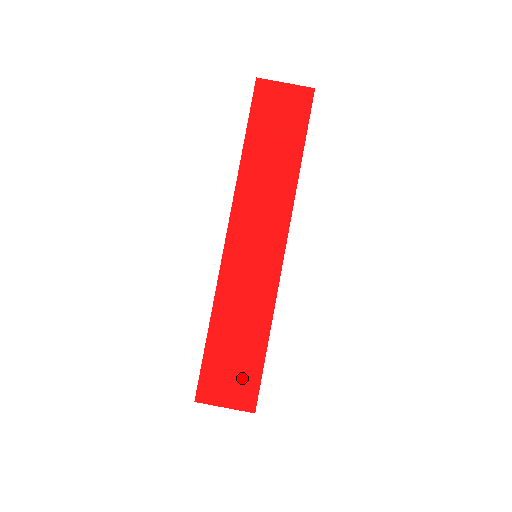
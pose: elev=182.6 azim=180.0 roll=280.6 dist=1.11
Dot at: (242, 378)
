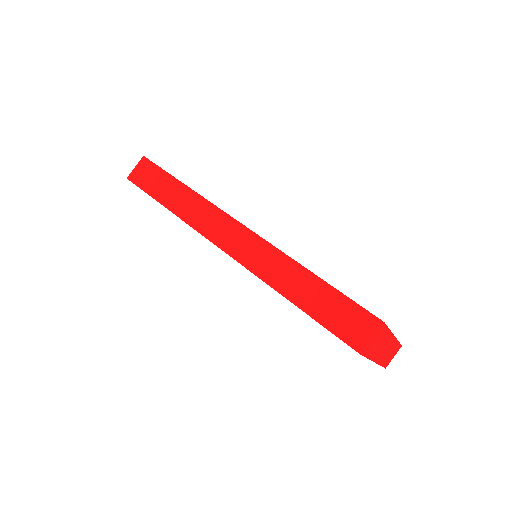
Dot at: occluded
